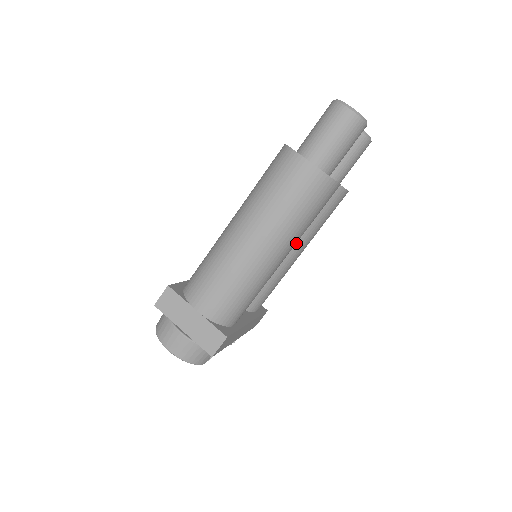
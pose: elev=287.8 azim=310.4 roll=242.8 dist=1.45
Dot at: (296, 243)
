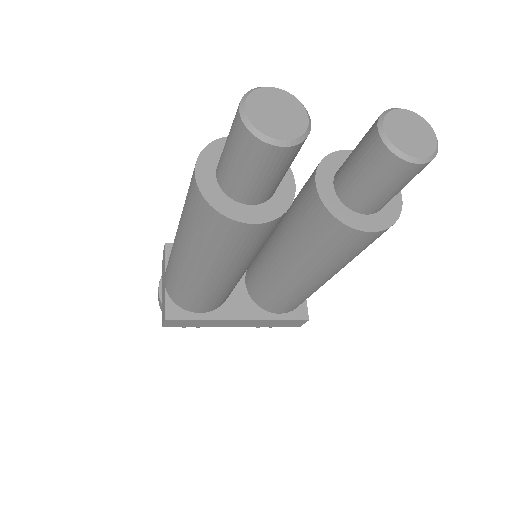
Dot at: (293, 266)
